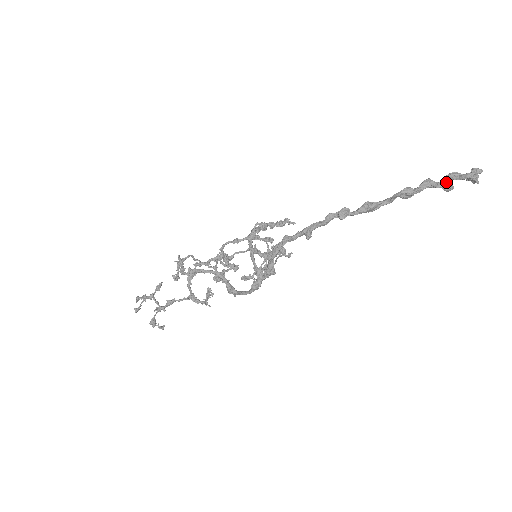
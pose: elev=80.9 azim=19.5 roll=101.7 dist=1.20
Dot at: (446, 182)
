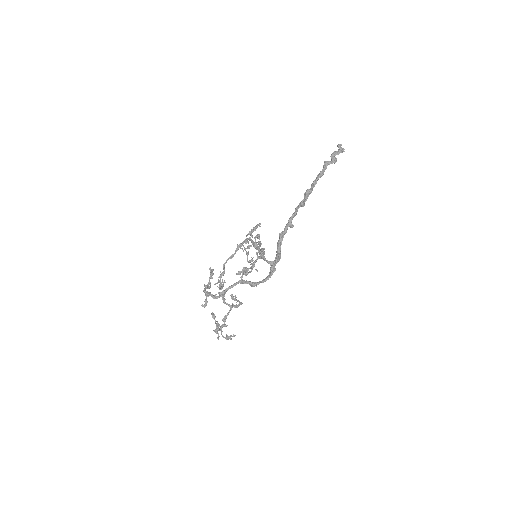
Dot at: (334, 159)
